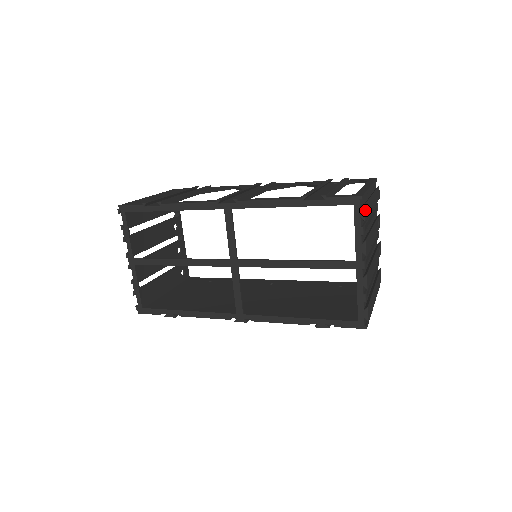
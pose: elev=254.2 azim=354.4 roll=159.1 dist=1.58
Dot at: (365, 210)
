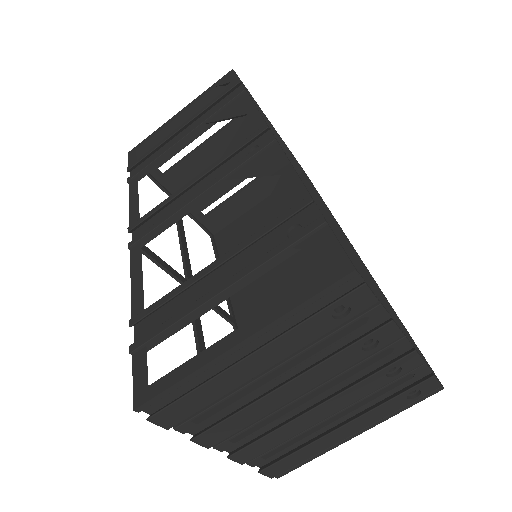
Dot at: (157, 420)
